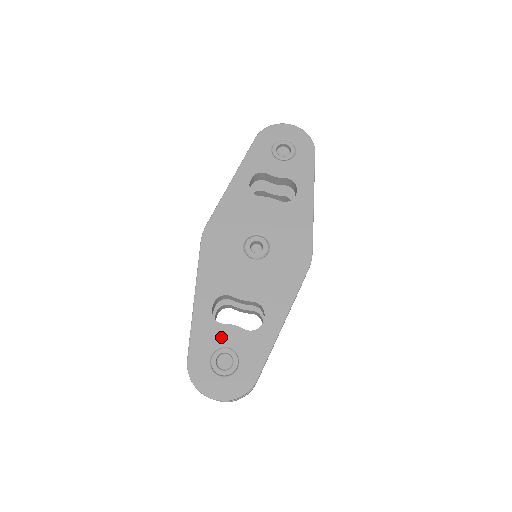
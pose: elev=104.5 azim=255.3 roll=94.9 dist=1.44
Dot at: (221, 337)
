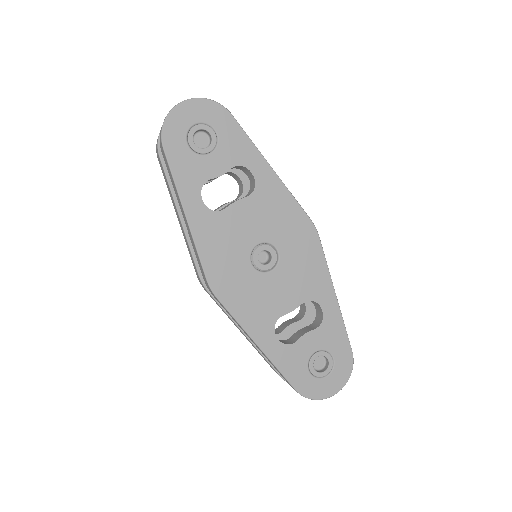
Dot at: (304, 352)
